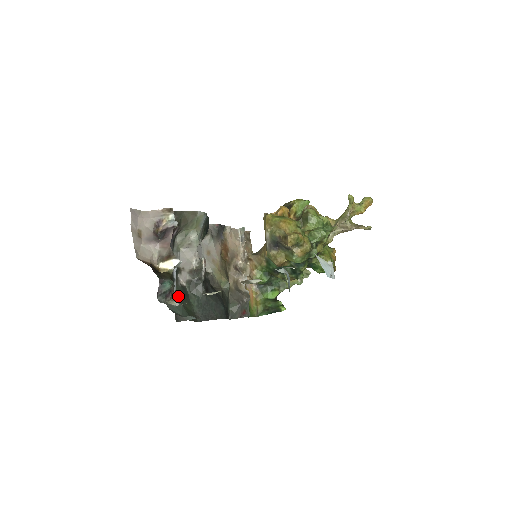
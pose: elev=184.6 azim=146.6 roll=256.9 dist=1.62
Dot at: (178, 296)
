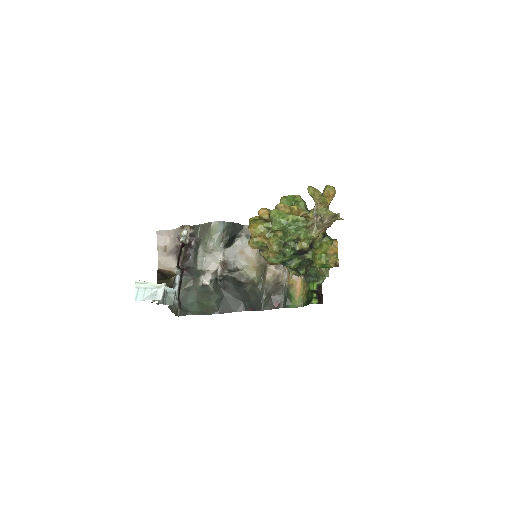
Dot at: (194, 294)
